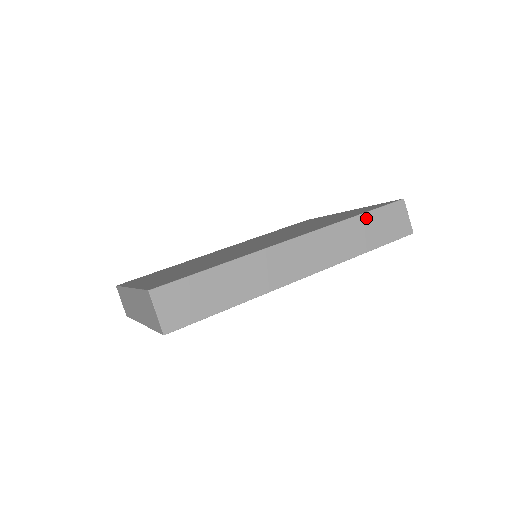
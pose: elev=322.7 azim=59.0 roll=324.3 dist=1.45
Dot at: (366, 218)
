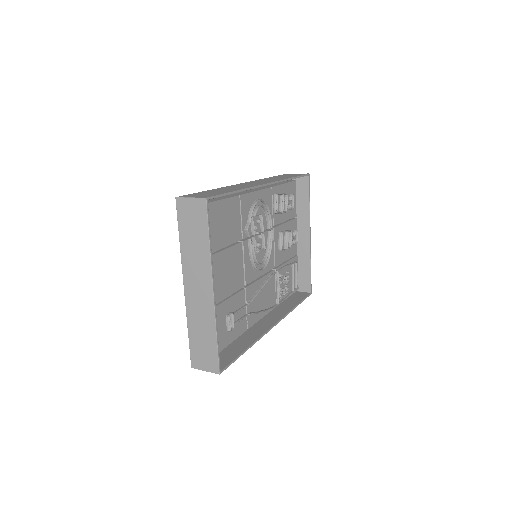
Dot at: occluded
